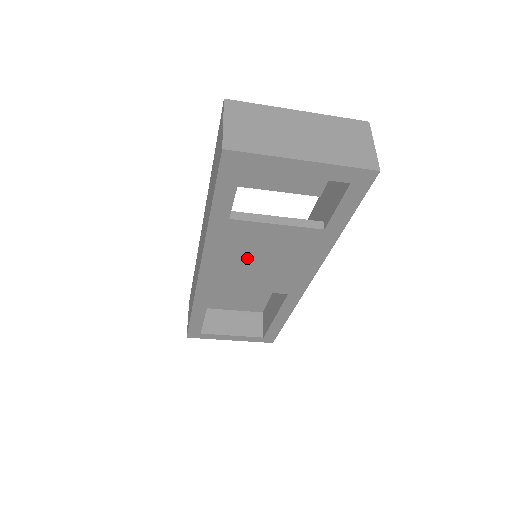
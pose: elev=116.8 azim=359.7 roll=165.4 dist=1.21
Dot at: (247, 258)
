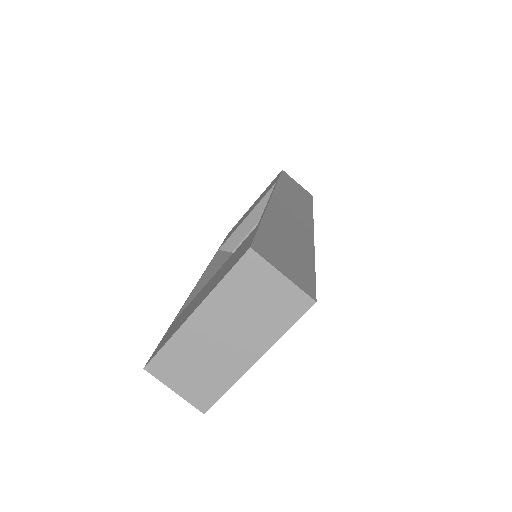
Dot at: occluded
